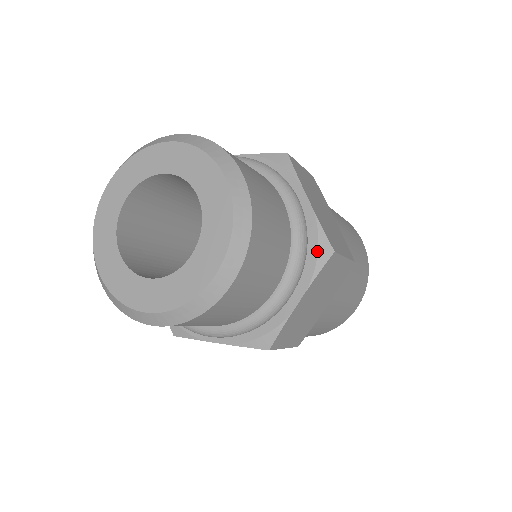
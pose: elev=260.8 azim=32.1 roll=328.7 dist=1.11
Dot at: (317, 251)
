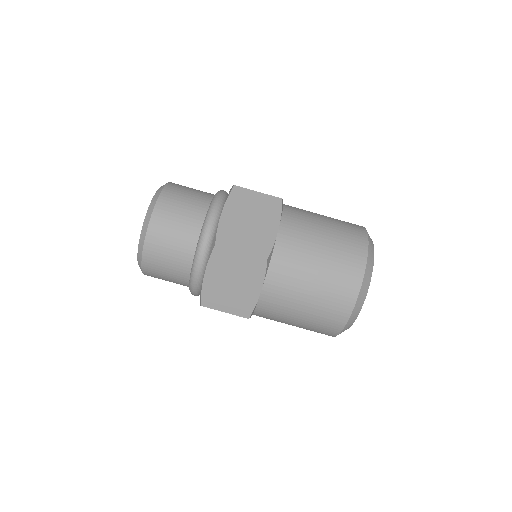
Dot at: occluded
